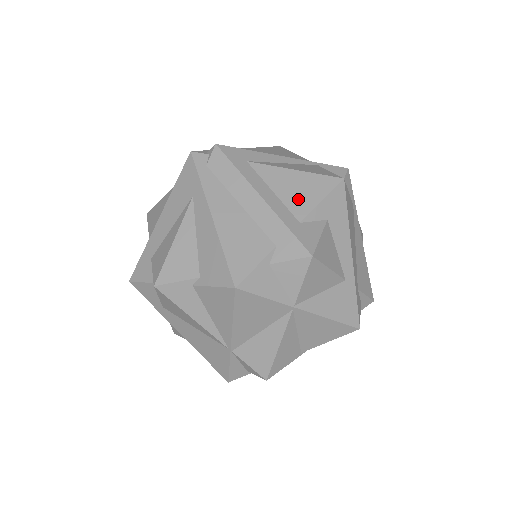
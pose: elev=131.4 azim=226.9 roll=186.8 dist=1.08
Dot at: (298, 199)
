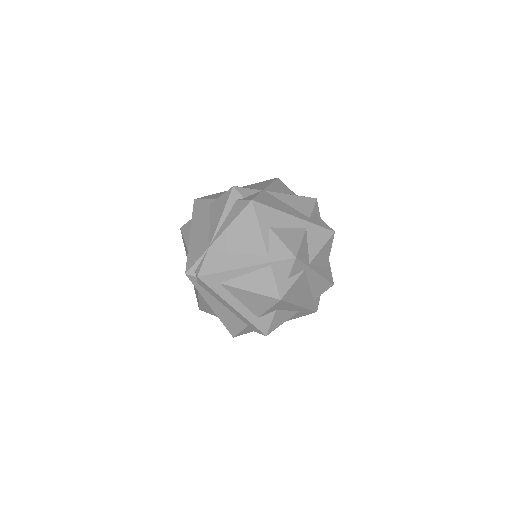
Dot at: (255, 307)
